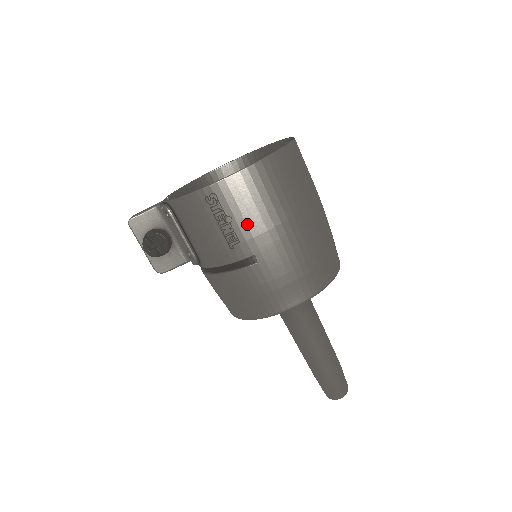
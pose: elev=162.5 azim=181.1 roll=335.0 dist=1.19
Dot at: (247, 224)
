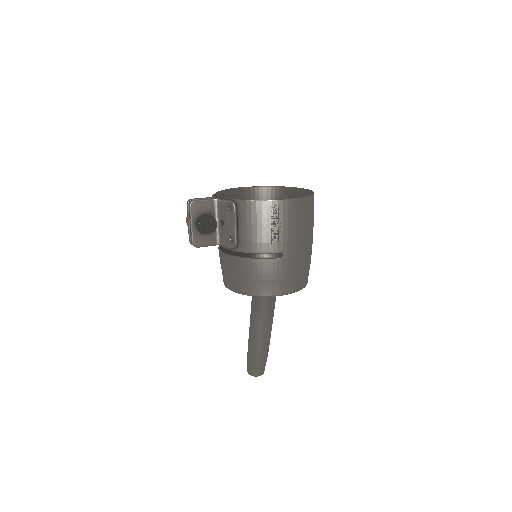
Dot at: (288, 232)
